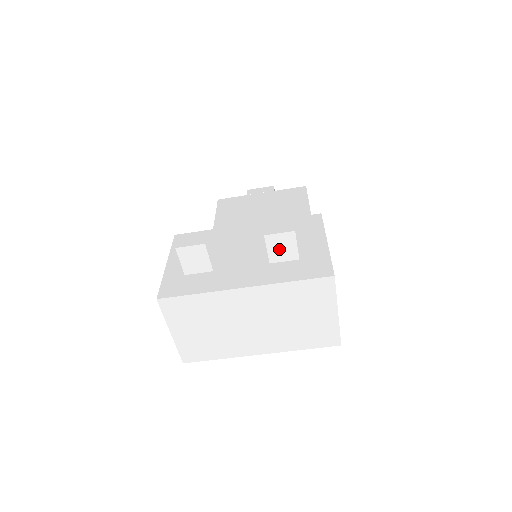
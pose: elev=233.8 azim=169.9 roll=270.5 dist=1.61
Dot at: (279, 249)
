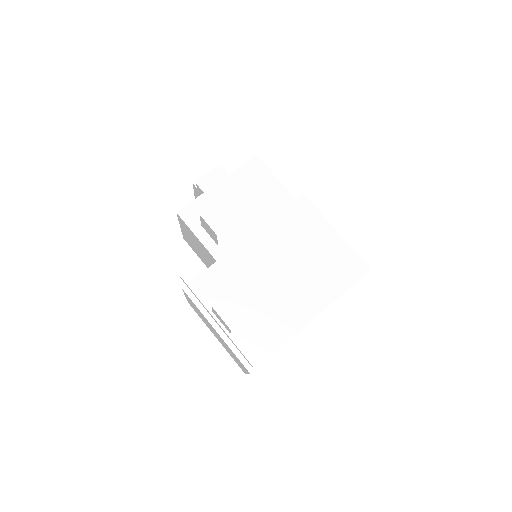
Dot at: occluded
